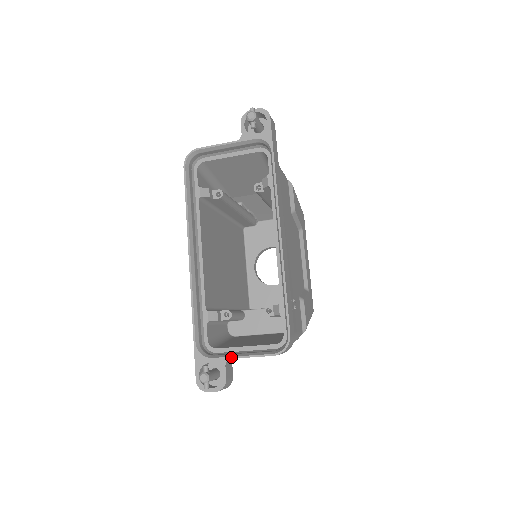
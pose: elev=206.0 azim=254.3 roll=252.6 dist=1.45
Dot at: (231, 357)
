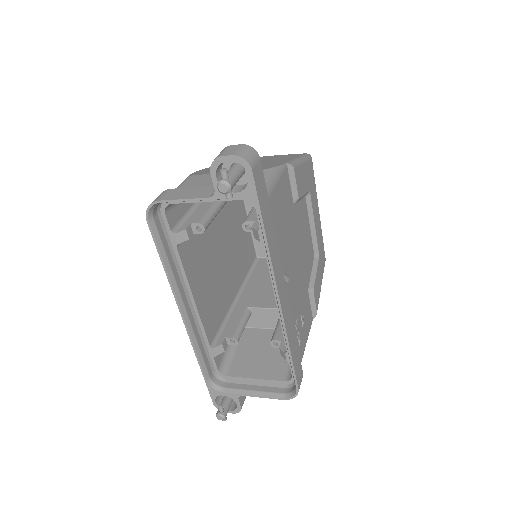
Dot at: (243, 395)
